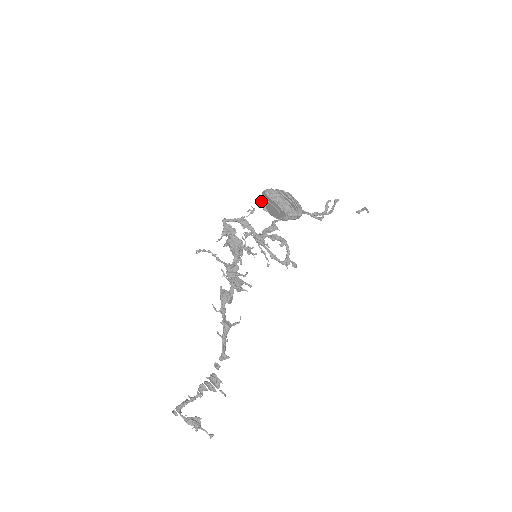
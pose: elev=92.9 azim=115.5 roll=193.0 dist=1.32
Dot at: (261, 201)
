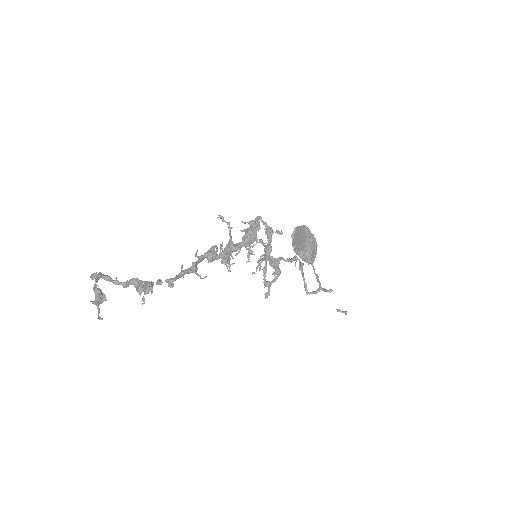
Dot at: (296, 229)
